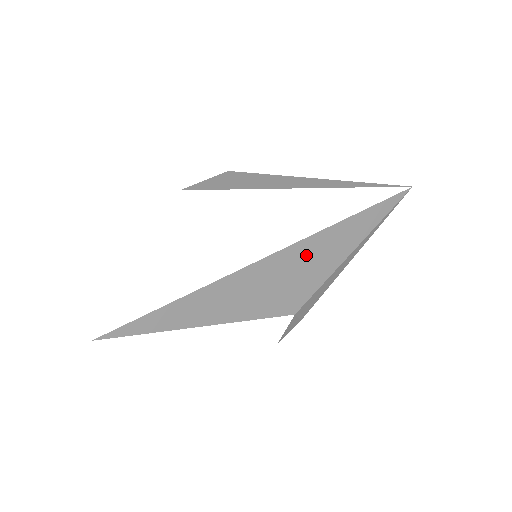
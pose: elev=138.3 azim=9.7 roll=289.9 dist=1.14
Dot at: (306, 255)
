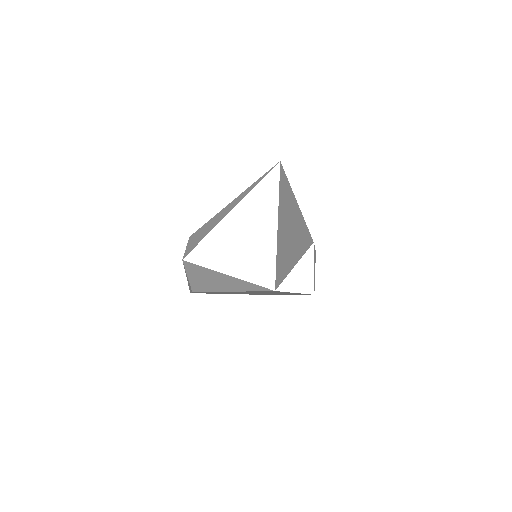
Dot at: (287, 208)
